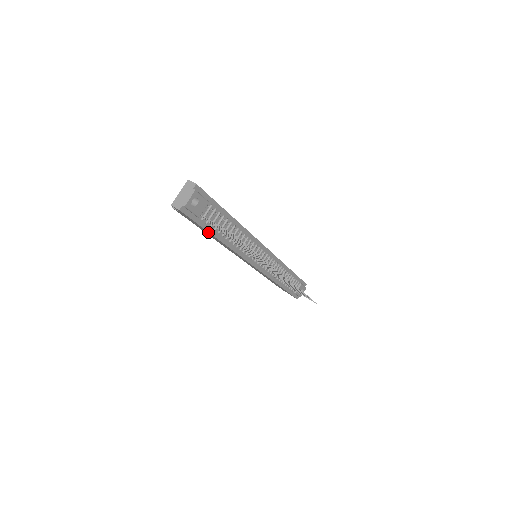
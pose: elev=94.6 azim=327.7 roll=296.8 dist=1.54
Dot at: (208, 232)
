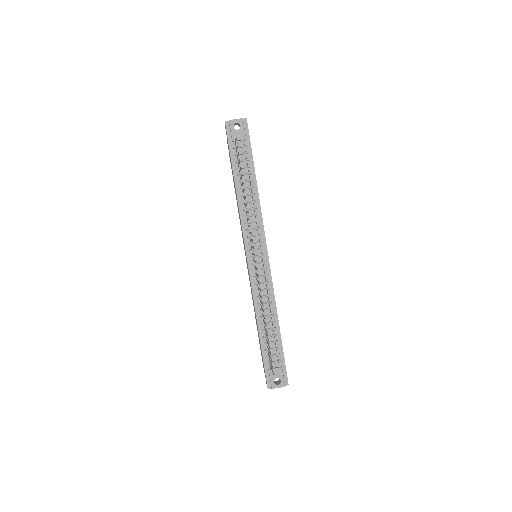
Dot at: (232, 166)
